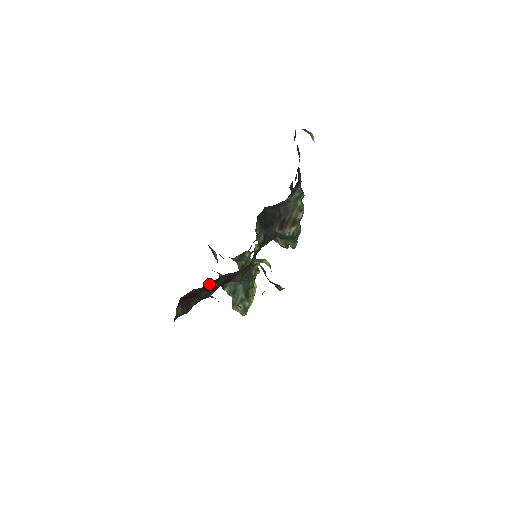
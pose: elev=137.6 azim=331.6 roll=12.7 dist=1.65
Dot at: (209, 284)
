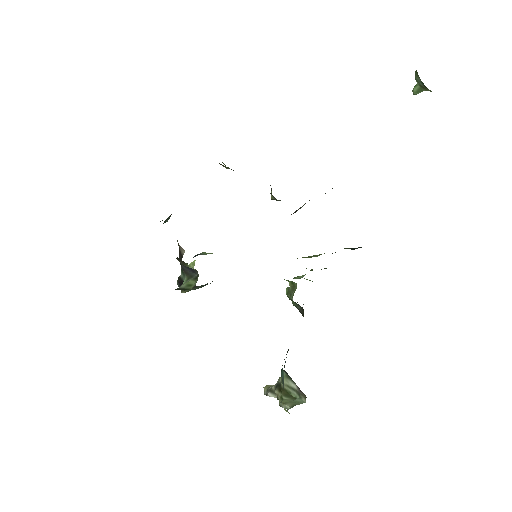
Dot at: occluded
